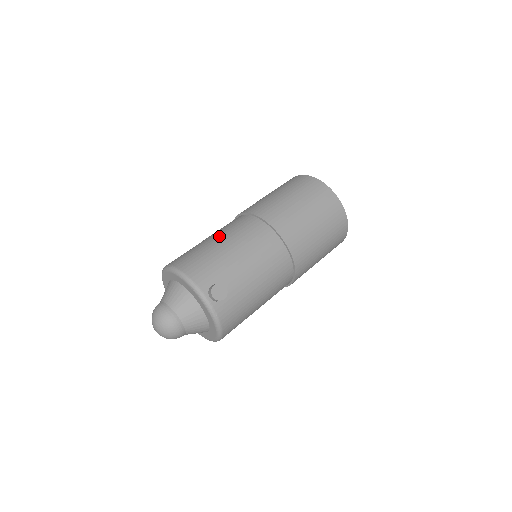
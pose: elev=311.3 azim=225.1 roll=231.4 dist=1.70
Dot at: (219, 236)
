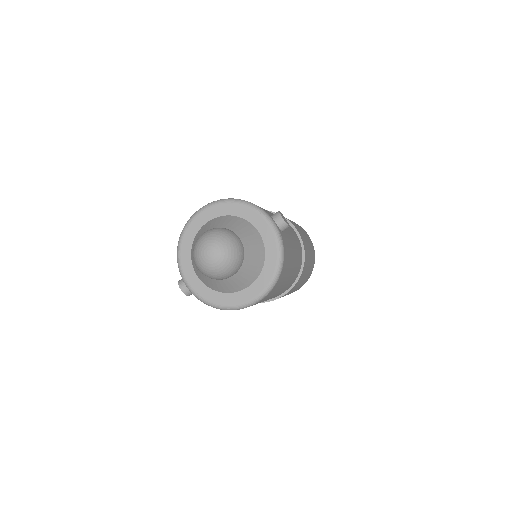
Dot at: occluded
